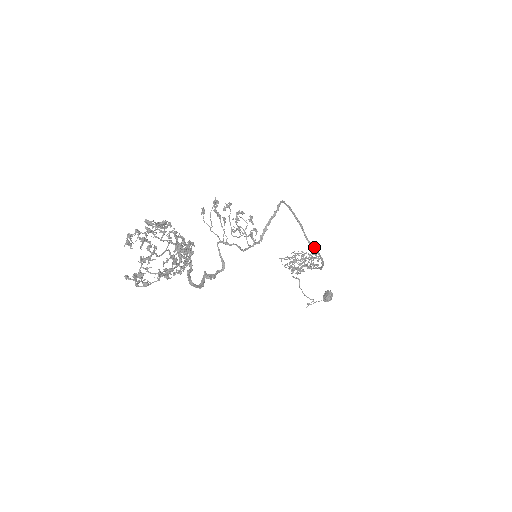
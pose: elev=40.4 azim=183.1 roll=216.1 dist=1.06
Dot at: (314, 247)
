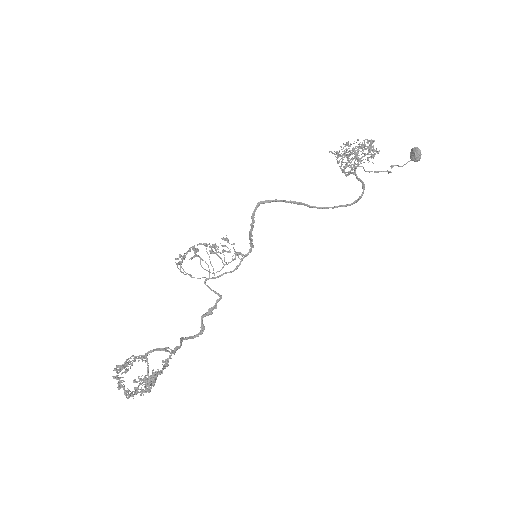
Dot at: (329, 207)
